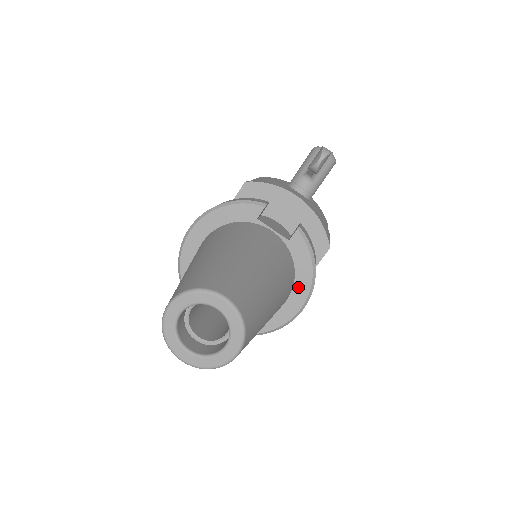
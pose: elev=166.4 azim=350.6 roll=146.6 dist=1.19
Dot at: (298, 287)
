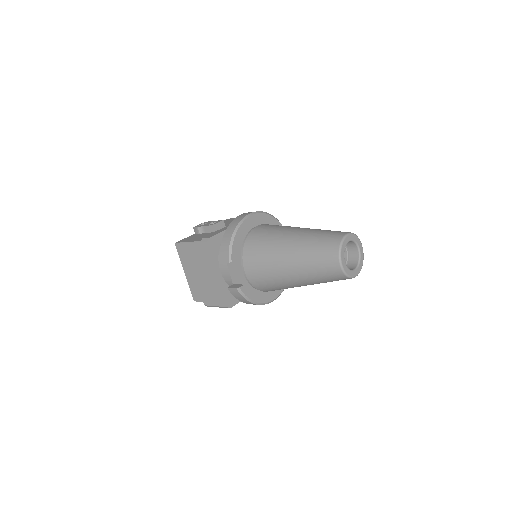
Dot at: occluded
